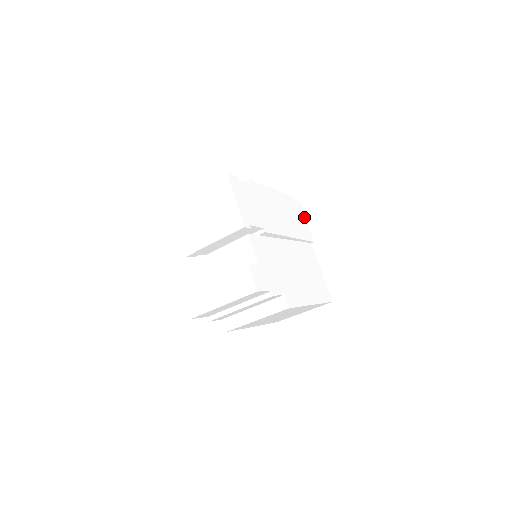
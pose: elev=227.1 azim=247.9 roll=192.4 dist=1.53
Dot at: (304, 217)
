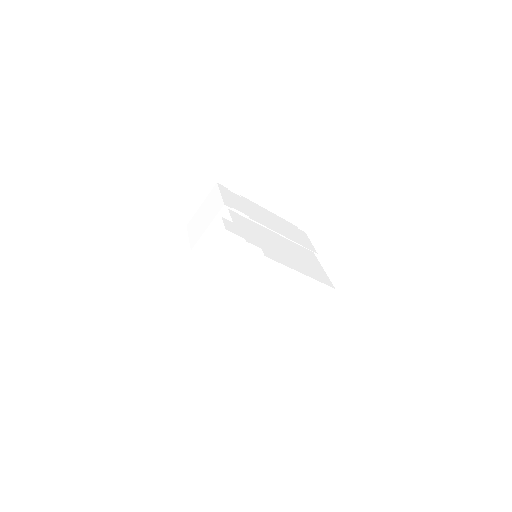
Dot at: (308, 239)
